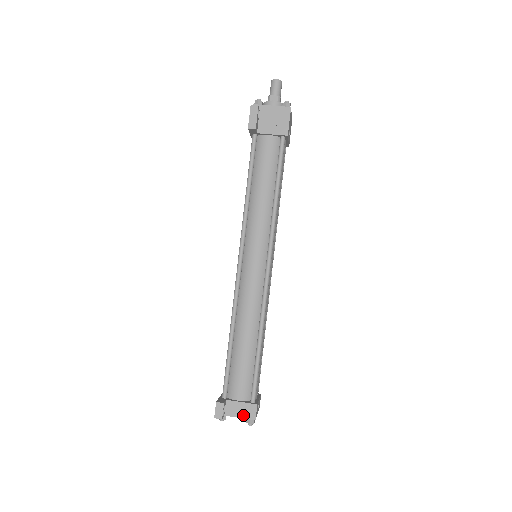
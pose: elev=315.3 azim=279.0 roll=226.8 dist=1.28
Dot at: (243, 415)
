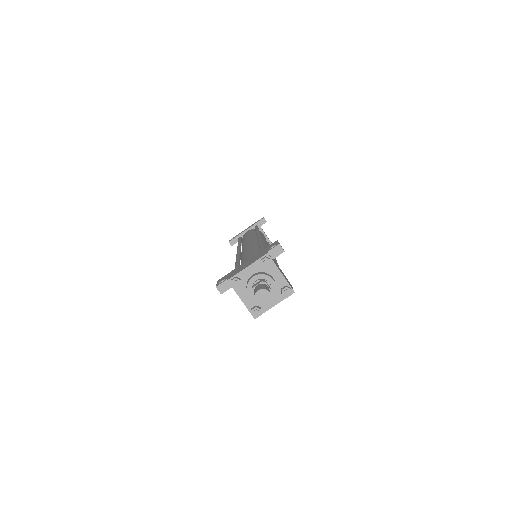
Dot at: occluded
